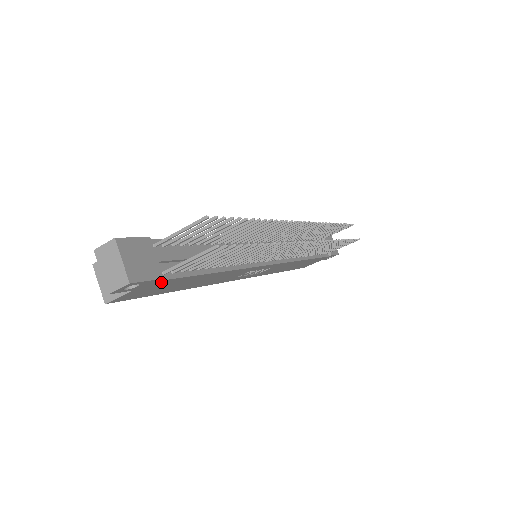
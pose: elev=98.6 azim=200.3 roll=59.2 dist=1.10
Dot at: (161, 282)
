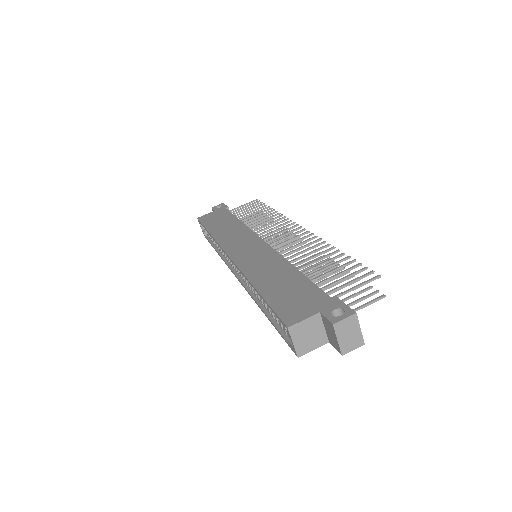
Dot at: occluded
